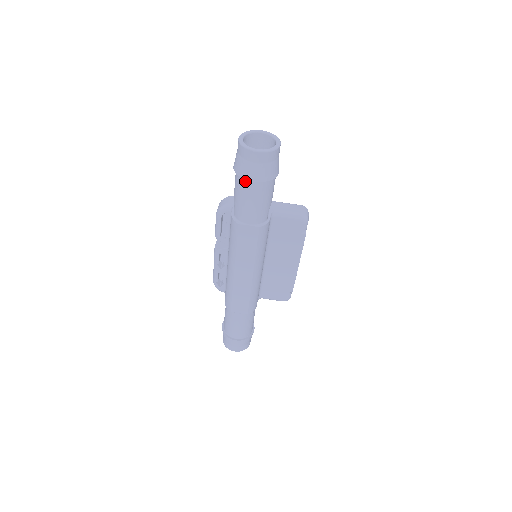
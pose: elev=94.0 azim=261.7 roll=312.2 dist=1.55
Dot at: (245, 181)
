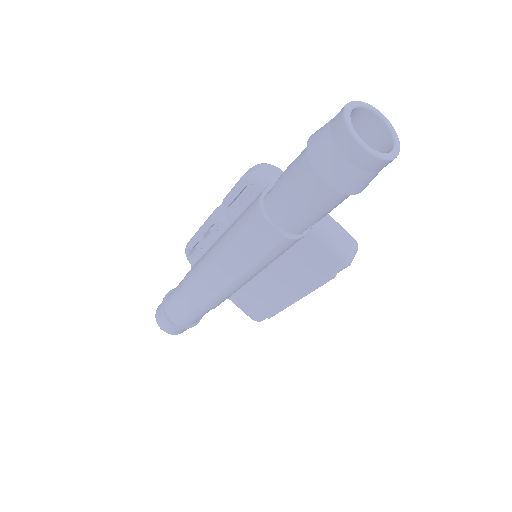
Dot at: (312, 171)
